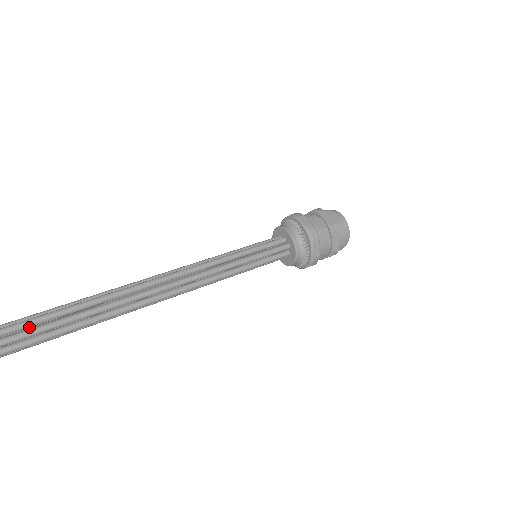
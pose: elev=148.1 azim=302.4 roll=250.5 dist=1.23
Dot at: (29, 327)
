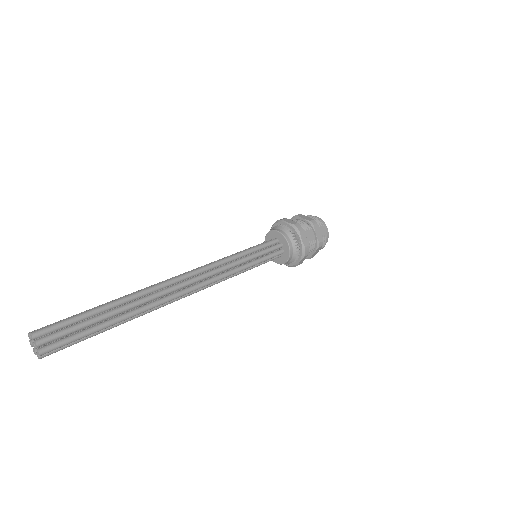
Dot at: occluded
